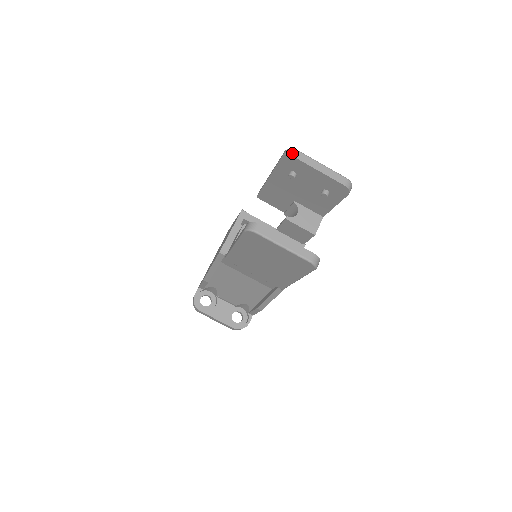
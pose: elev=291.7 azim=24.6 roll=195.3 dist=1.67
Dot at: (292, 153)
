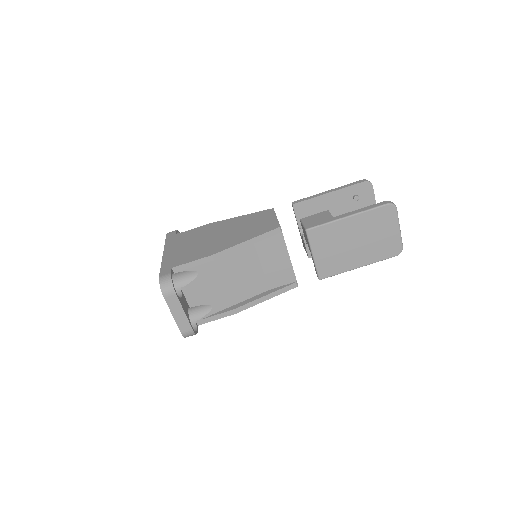
Dot at: (371, 183)
